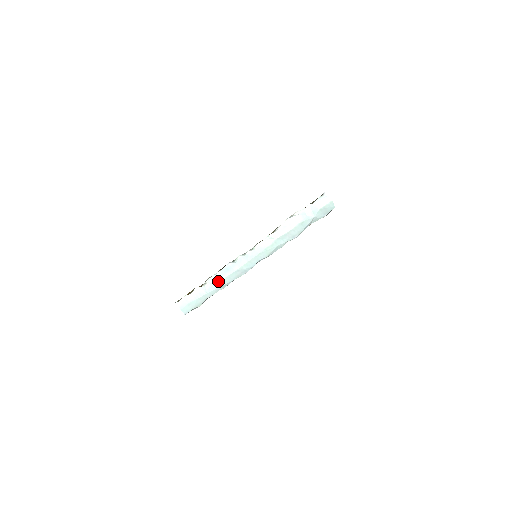
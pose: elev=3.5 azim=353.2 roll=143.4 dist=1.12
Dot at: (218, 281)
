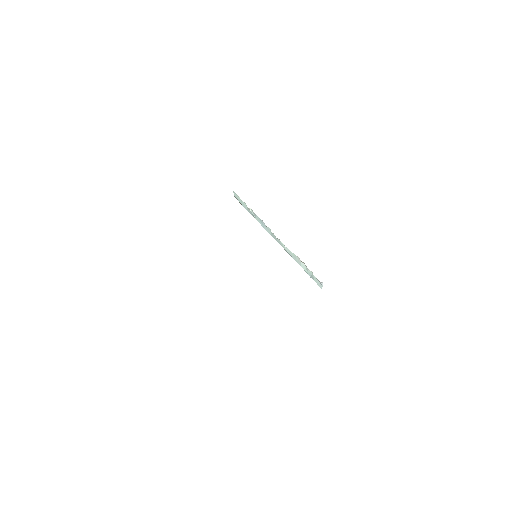
Dot at: (255, 217)
